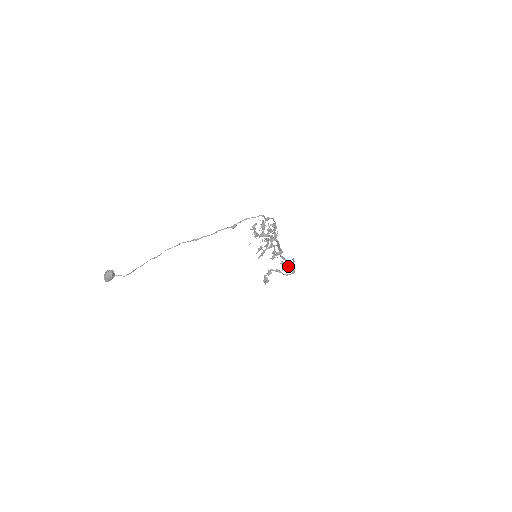
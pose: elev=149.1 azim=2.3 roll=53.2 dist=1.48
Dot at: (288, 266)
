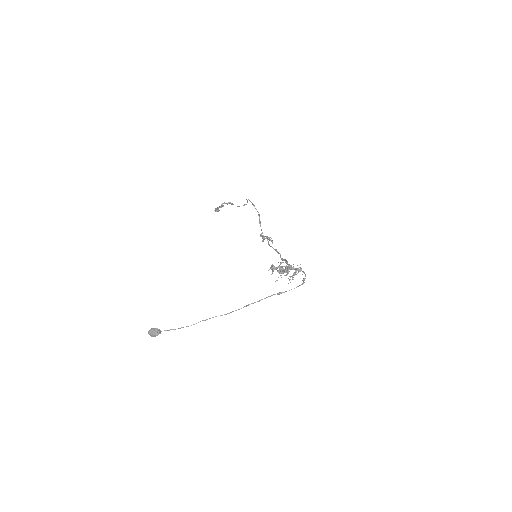
Dot at: (268, 238)
